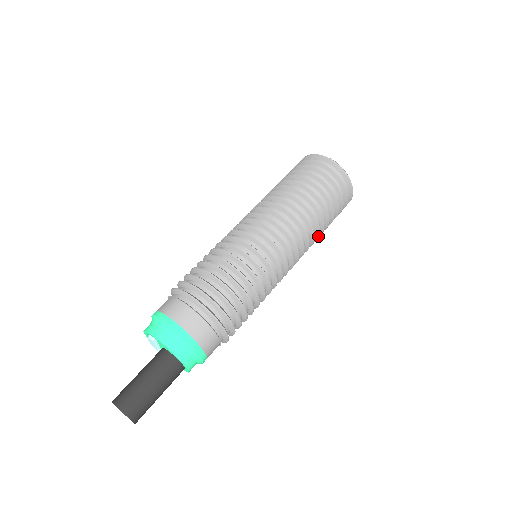
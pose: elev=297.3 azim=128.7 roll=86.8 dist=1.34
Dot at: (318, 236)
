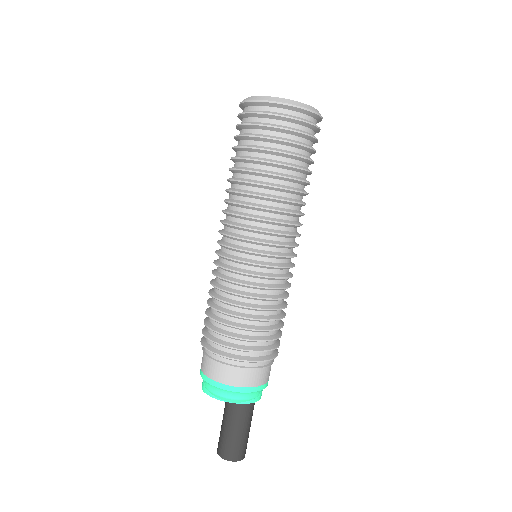
Dot at: occluded
